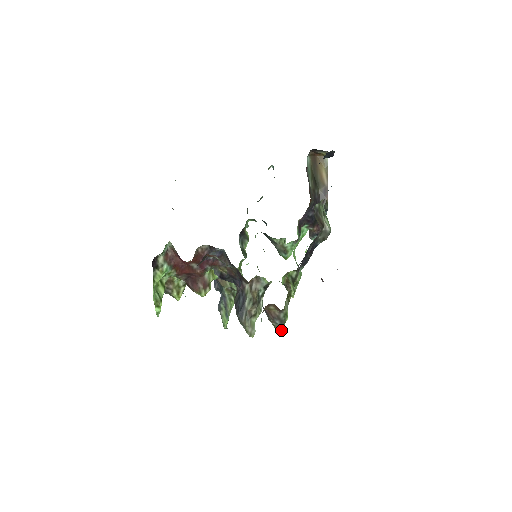
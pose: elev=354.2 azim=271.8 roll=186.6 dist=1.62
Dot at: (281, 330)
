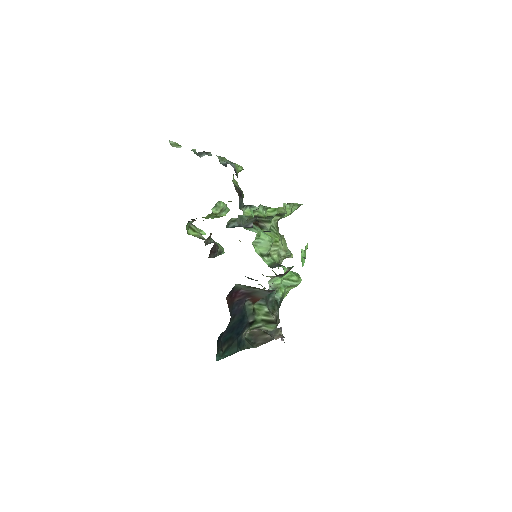
Dot at: (289, 290)
